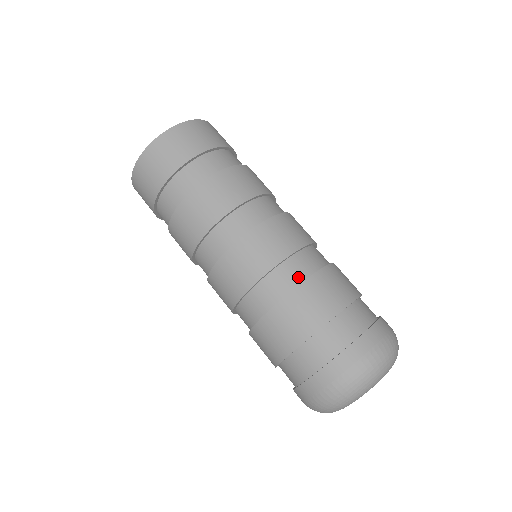
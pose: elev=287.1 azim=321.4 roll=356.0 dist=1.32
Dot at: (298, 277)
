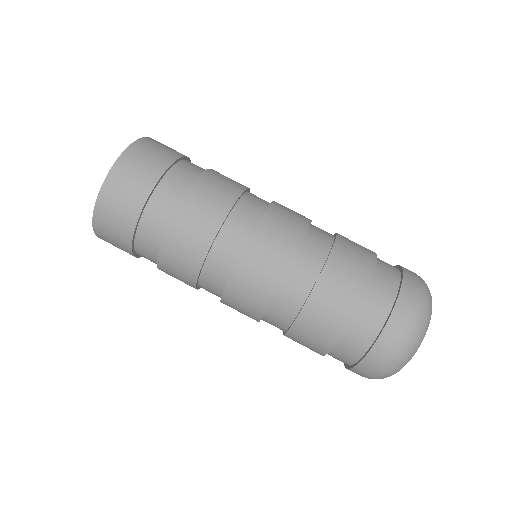
Dot at: (314, 269)
